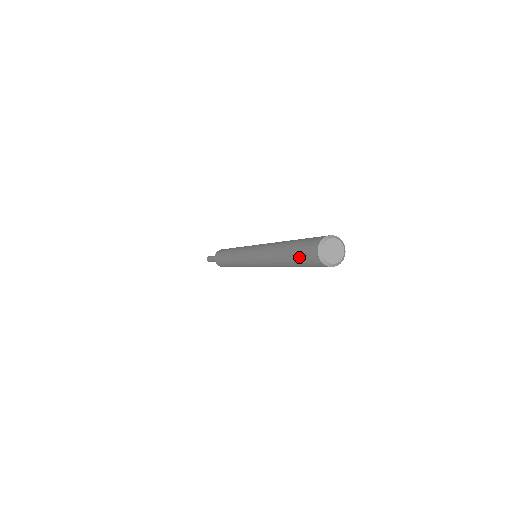
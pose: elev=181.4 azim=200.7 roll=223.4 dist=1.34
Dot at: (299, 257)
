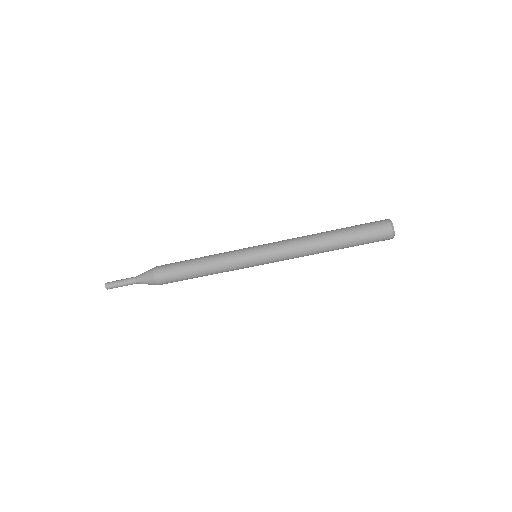
Dot at: (363, 228)
